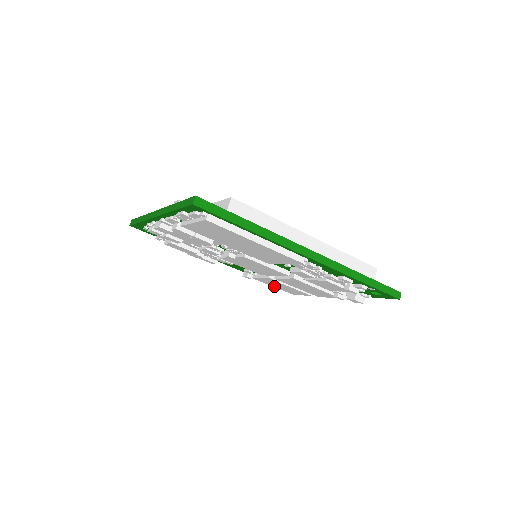
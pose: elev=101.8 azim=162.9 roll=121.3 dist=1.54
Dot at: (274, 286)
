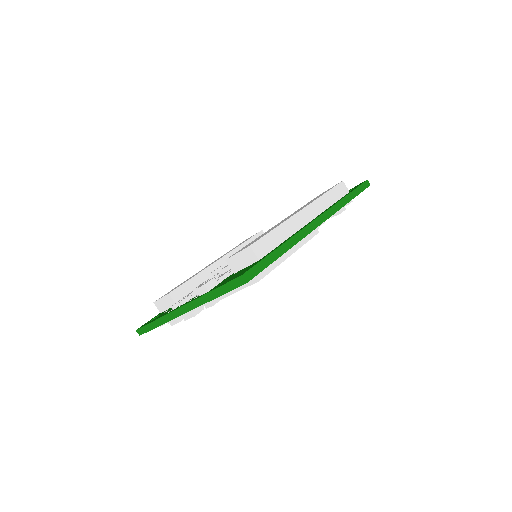
Dot at: occluded
